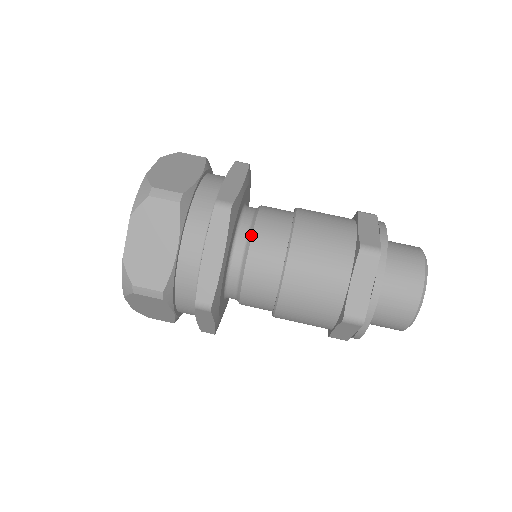
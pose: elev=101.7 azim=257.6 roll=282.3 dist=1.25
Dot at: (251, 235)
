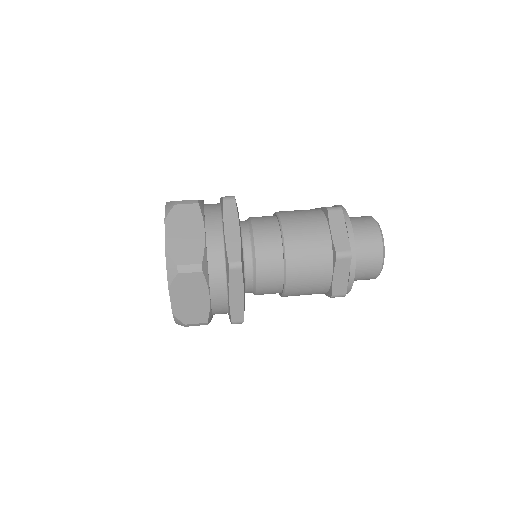
Dot at: occluded
